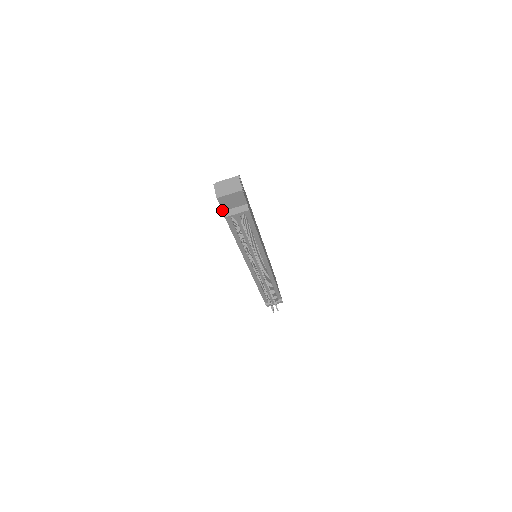
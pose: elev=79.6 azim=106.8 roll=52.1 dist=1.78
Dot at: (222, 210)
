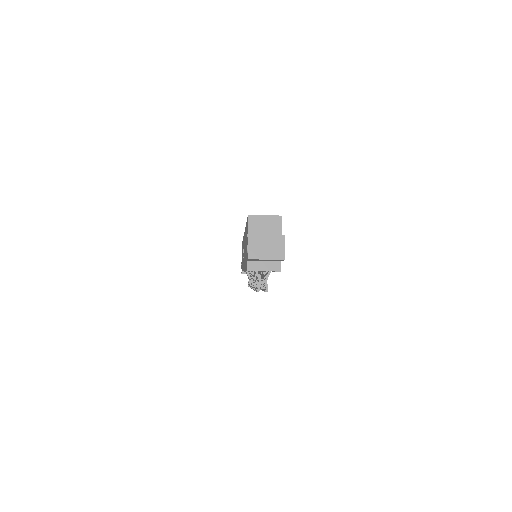
Dot at: (247, 260)
